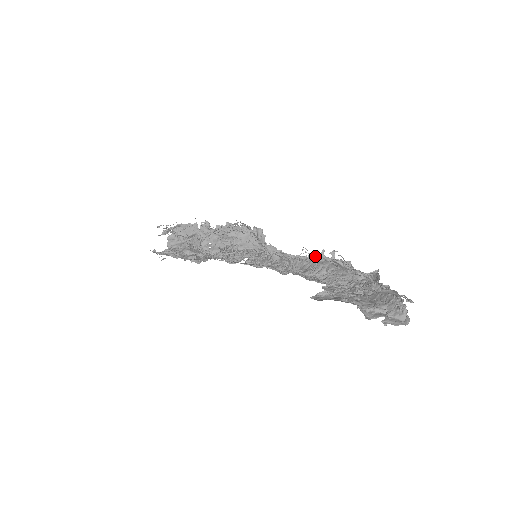
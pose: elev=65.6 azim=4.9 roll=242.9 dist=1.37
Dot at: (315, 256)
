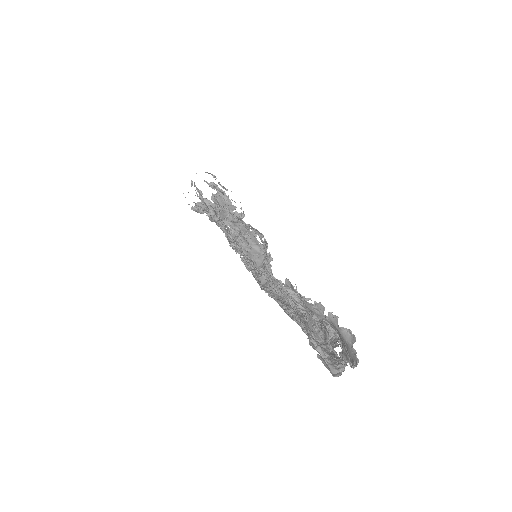
Dot at: occluded
